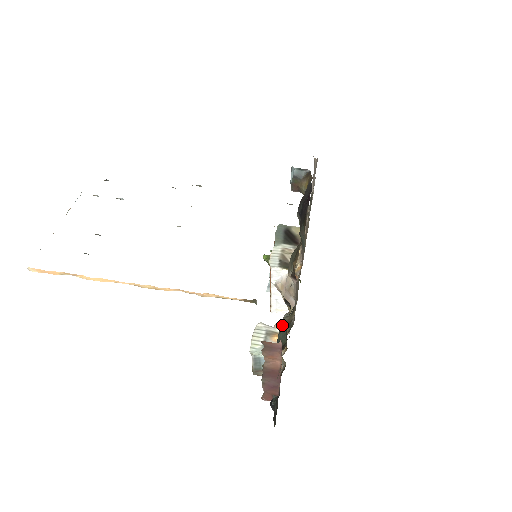
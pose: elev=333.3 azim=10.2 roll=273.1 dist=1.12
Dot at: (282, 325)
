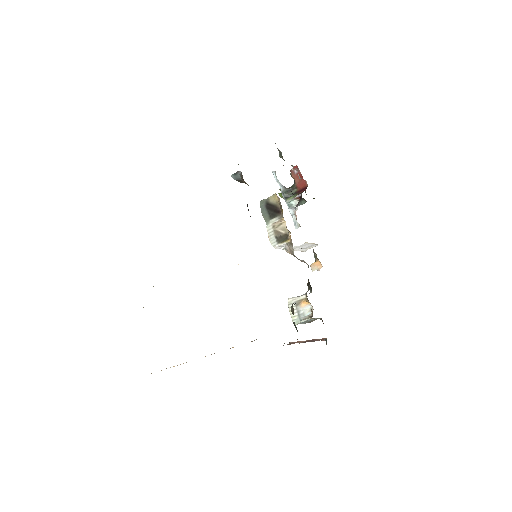
Dot at: occluded
